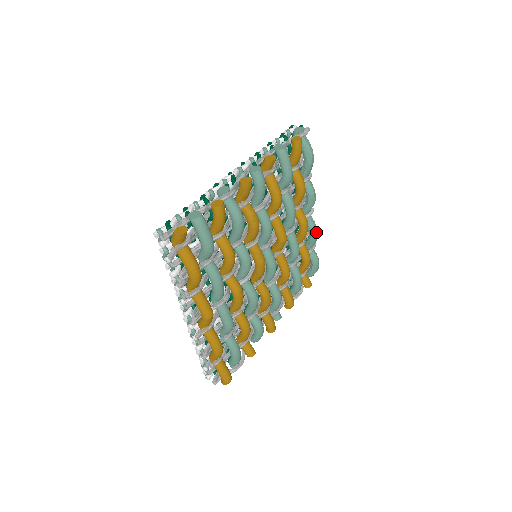
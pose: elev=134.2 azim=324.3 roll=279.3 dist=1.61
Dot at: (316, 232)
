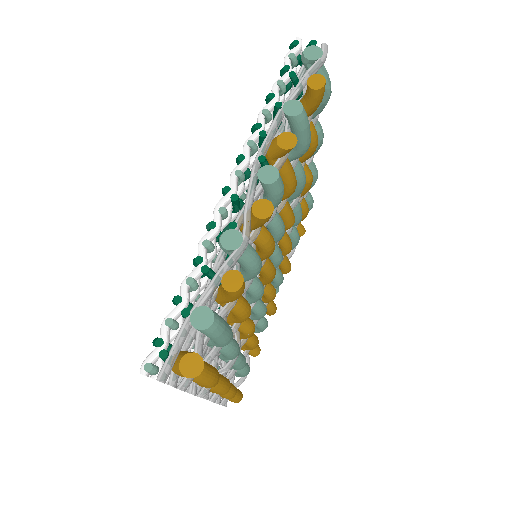
Dot at: (317, 177)
